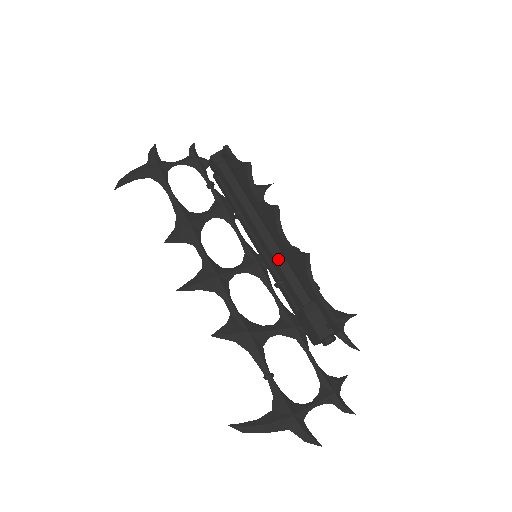
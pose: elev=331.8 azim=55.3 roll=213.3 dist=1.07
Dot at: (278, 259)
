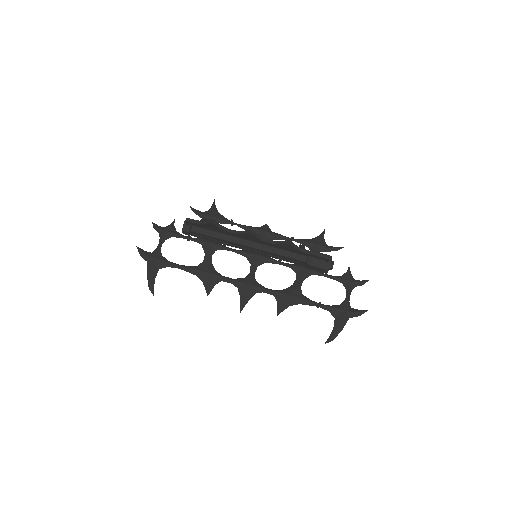
Dot at: (272, 251)
